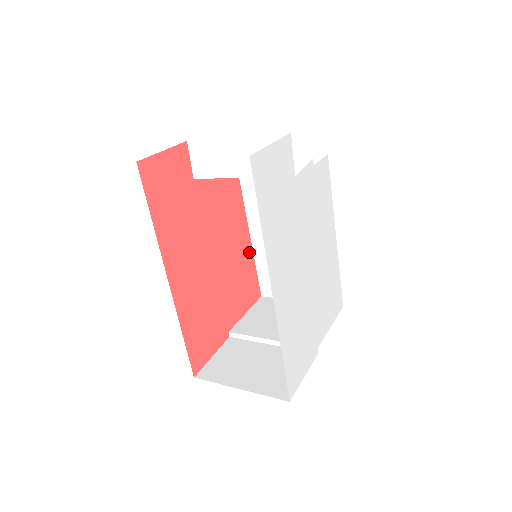
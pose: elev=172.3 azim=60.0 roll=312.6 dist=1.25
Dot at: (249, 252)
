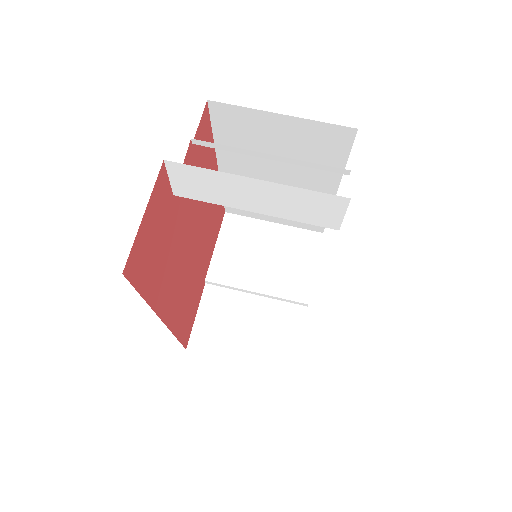
Dot at: occluded
